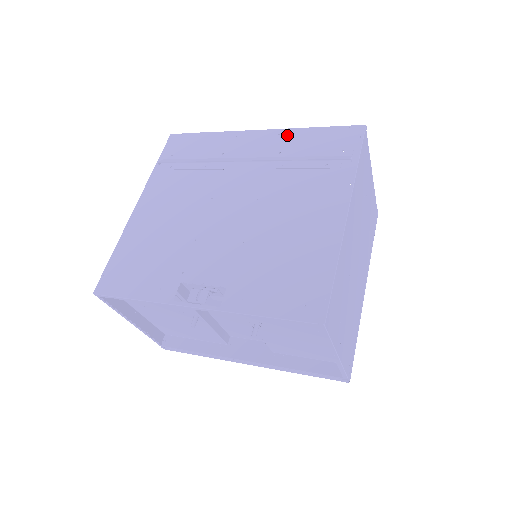
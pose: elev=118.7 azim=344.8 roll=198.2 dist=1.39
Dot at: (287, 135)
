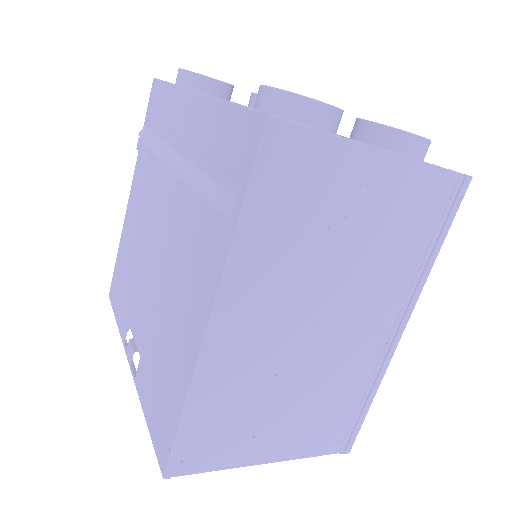
Dot at: (205, 113)
